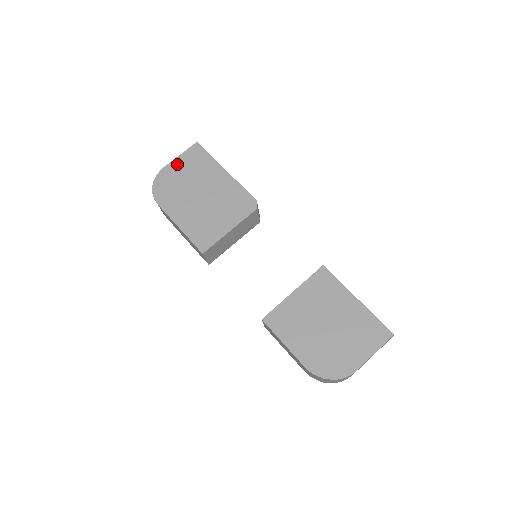
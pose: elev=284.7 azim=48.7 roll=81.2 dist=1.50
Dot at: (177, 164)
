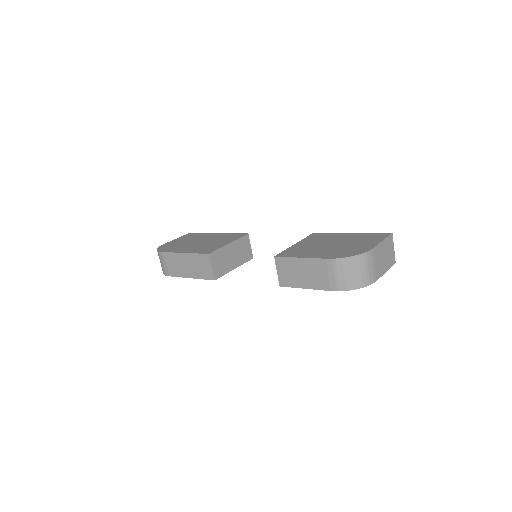
Dot at: (176, 240)
